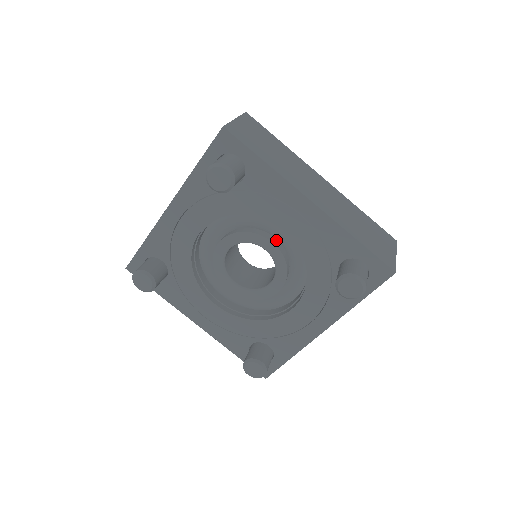
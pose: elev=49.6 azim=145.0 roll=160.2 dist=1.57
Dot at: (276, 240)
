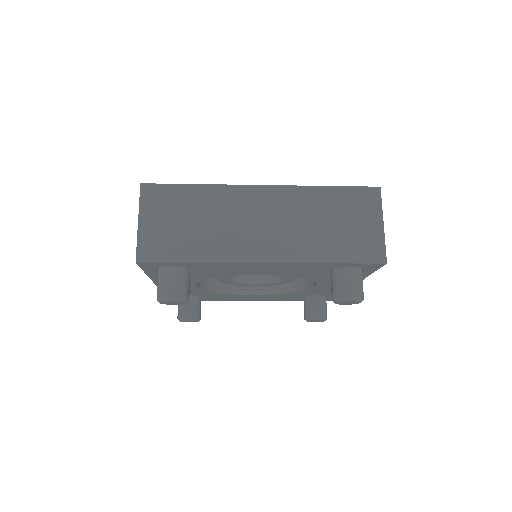
Dot at: occluded
